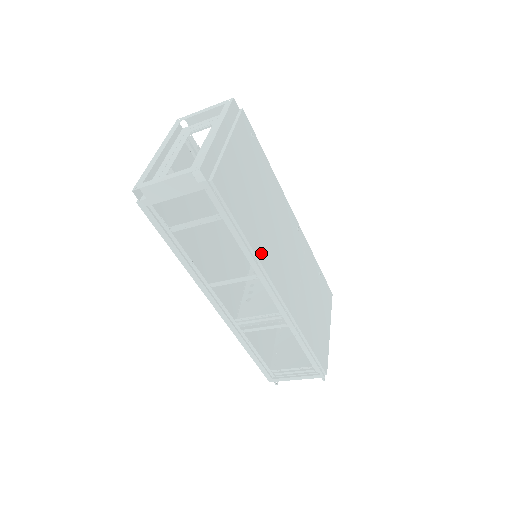
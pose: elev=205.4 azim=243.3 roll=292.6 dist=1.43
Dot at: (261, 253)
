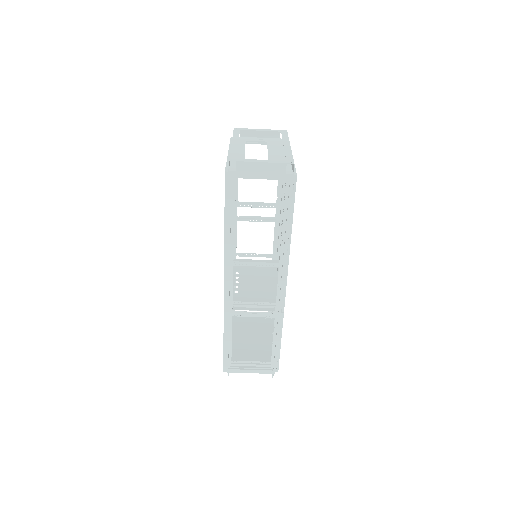
Dot at: occluded
